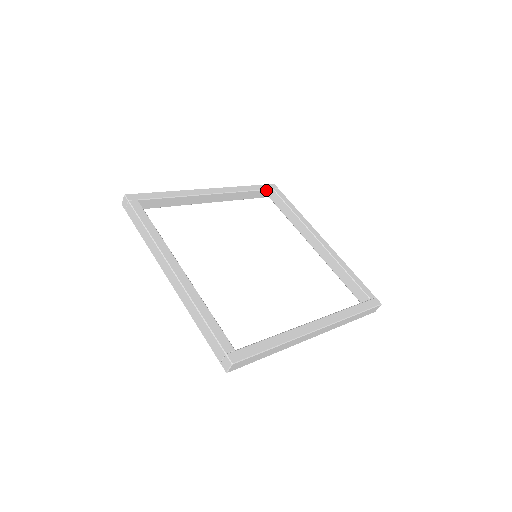
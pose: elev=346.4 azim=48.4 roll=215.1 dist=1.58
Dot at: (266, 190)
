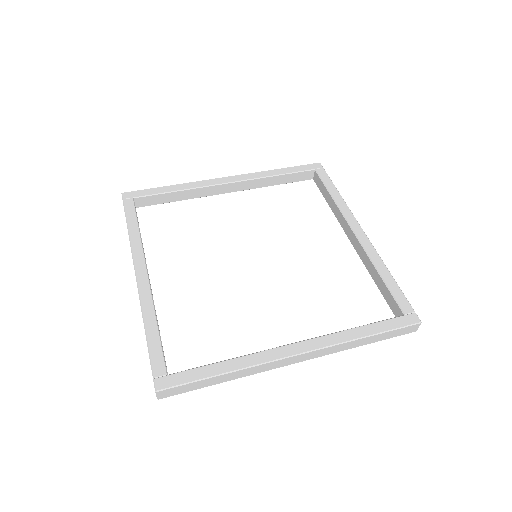
Dot at: (305, 171)
